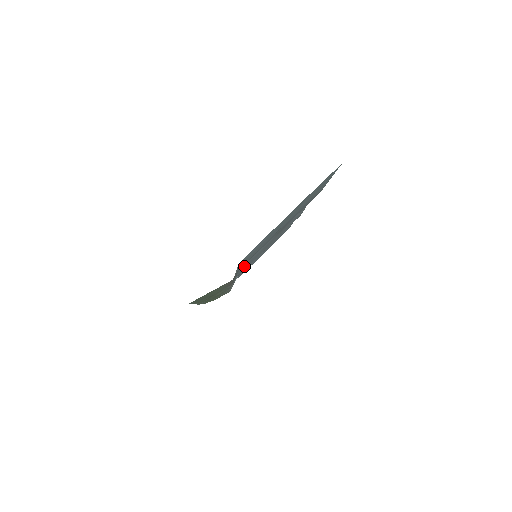
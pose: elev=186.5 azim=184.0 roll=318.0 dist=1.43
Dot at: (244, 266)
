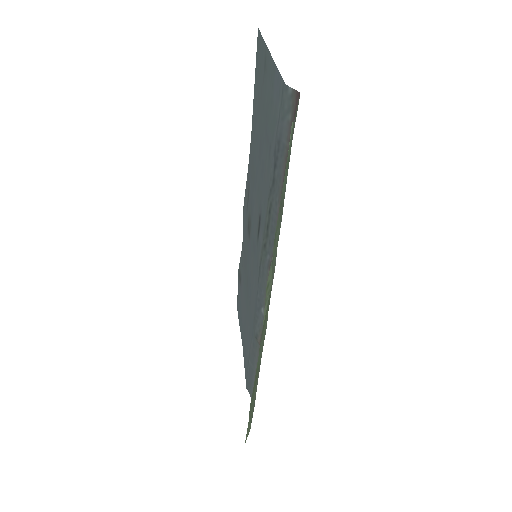
Dot at: (255, 281)
